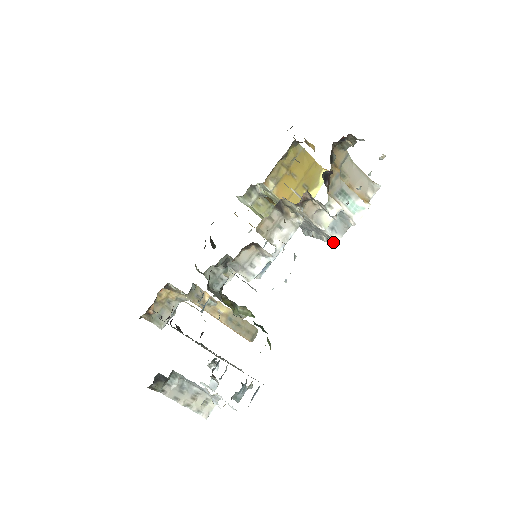
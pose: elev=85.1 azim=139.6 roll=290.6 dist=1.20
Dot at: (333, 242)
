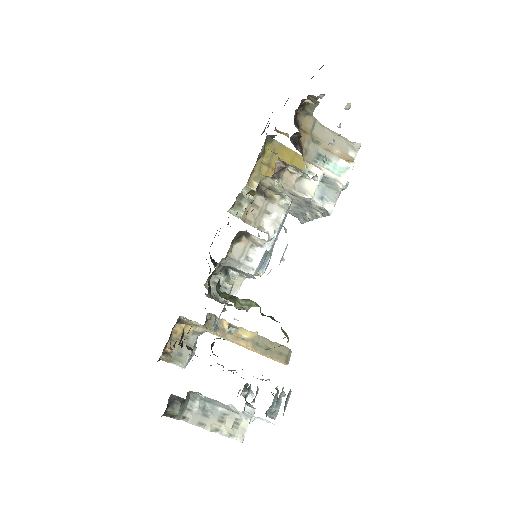
Dot at: (327, 213)
